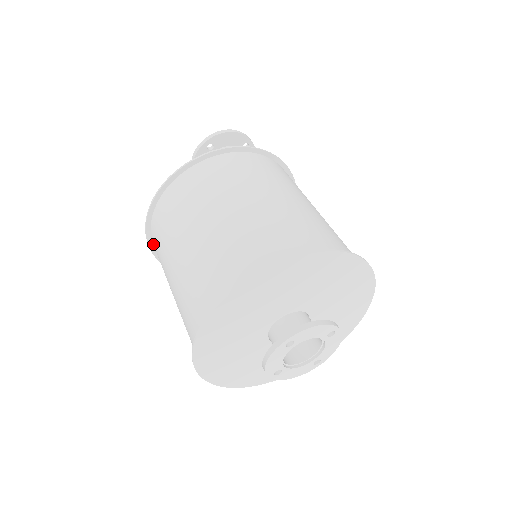
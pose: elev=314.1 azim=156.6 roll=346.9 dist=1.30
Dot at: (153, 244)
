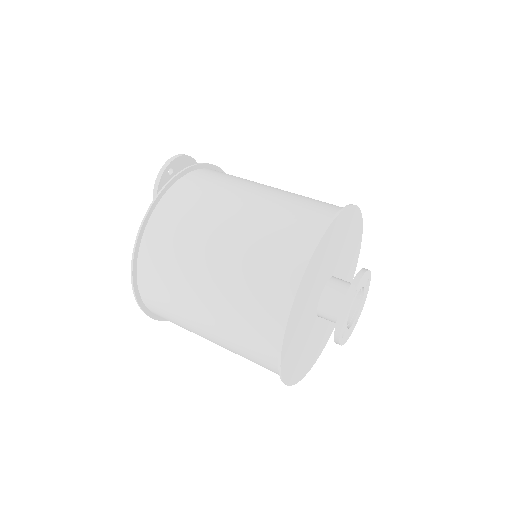
Dot at: (139, 283)
